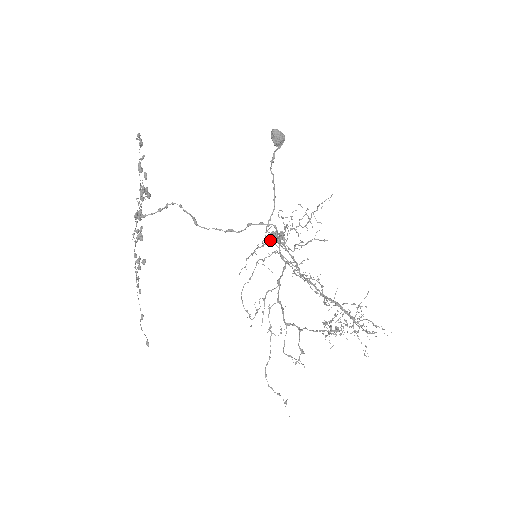
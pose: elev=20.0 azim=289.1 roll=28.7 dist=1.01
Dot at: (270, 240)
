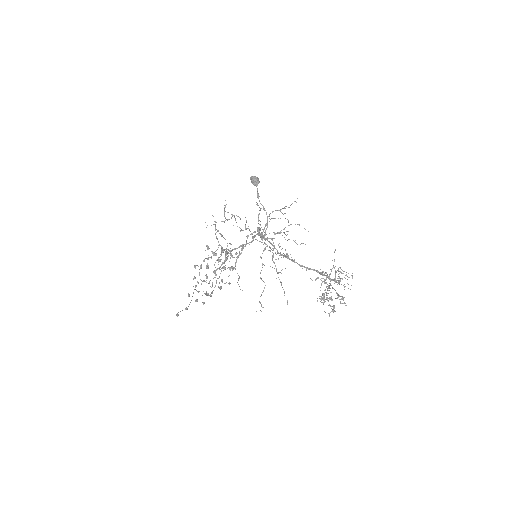
Dot at: occluded
